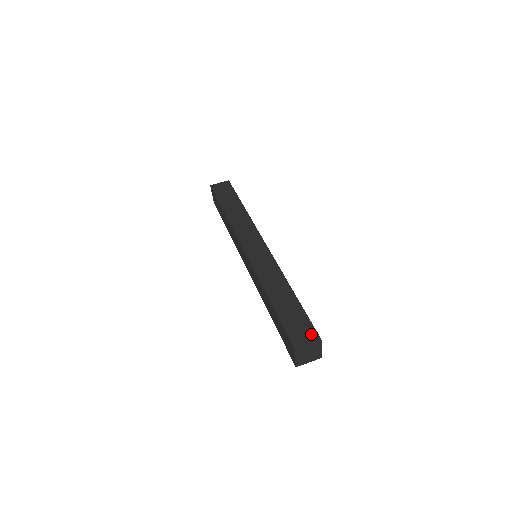
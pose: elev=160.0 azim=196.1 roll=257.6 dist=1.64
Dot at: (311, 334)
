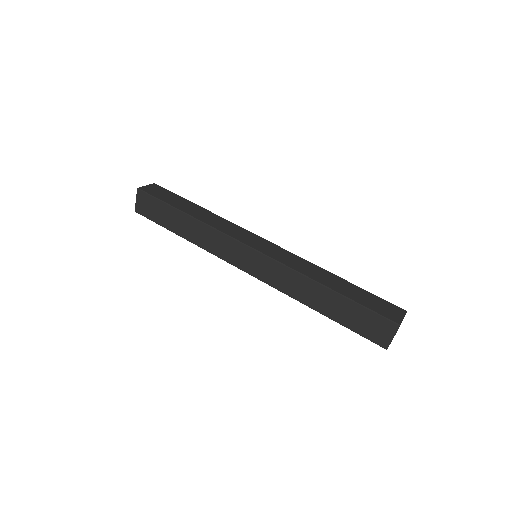
Dot at: (395, 309)
